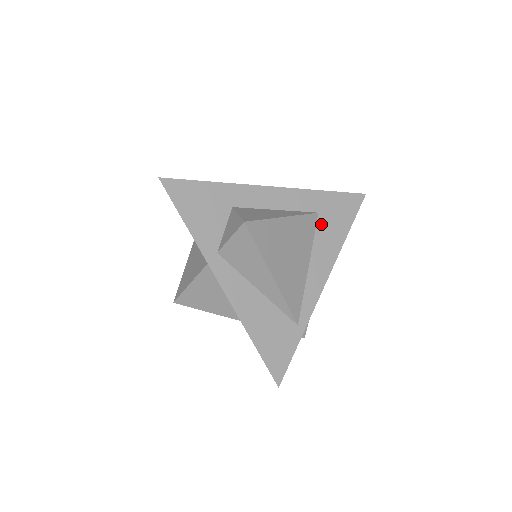
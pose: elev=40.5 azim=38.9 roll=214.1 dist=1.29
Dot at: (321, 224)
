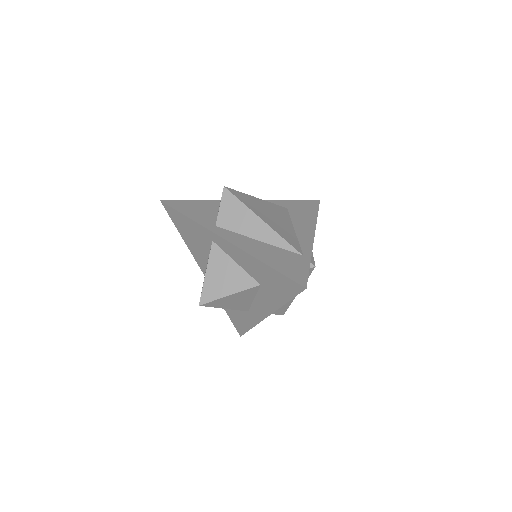
Dot at: (293, 213)
